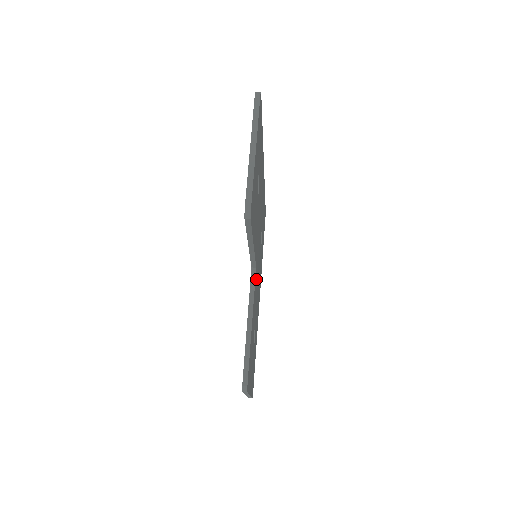
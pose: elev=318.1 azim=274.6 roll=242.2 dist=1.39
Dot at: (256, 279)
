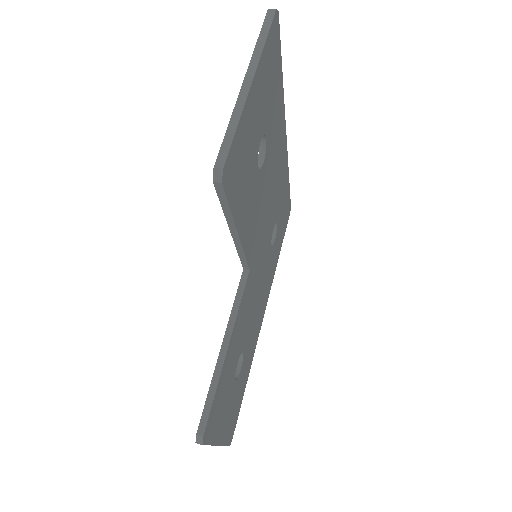
Dot at: (250, 287)
